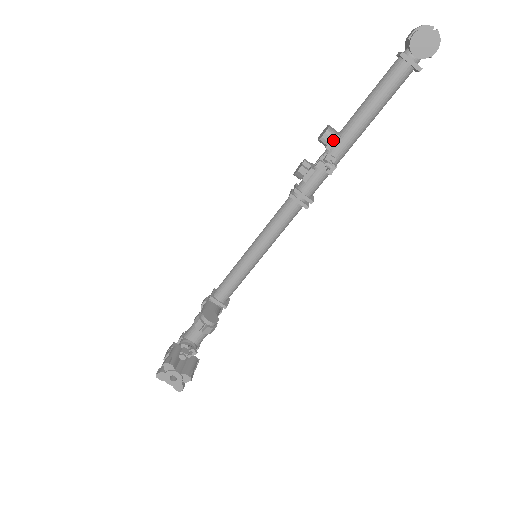
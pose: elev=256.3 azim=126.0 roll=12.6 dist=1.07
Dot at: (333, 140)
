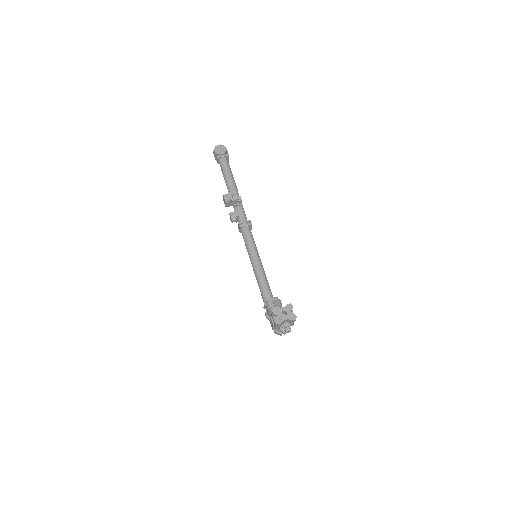
Dot at: (229, 195)
